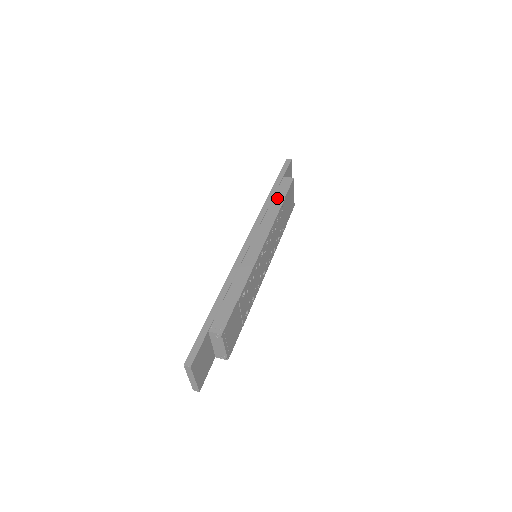
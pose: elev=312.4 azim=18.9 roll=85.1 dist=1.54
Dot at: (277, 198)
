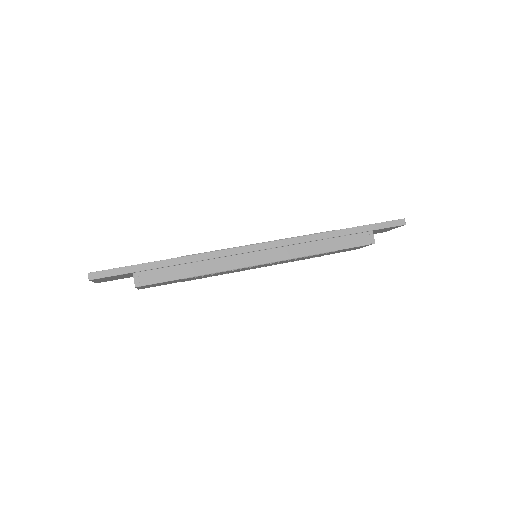
Dot at: (334, 242)
